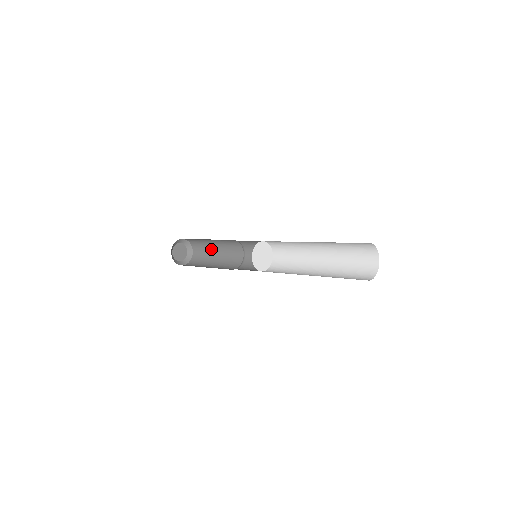
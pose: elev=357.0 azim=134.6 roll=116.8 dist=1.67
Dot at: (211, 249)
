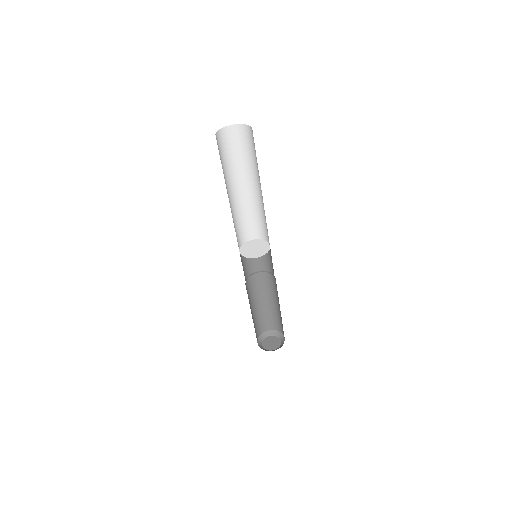
Dot at: (278, 312)
